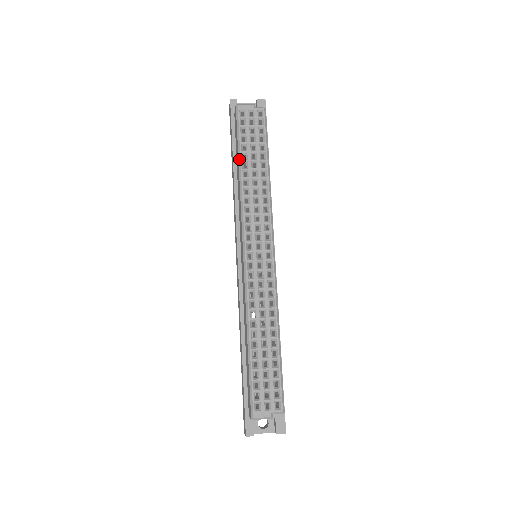
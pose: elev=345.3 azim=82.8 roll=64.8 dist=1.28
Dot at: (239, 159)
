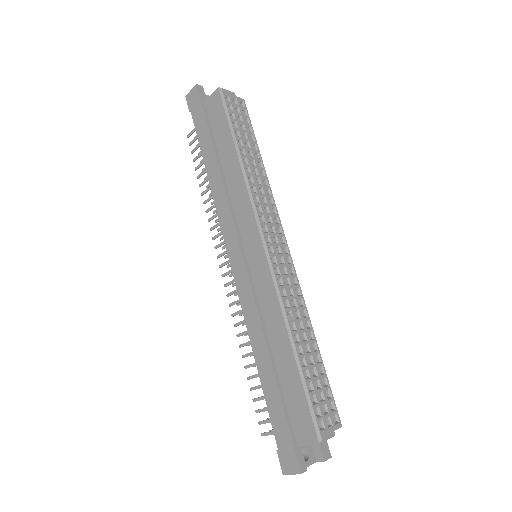
Dot at: (236, 144)
